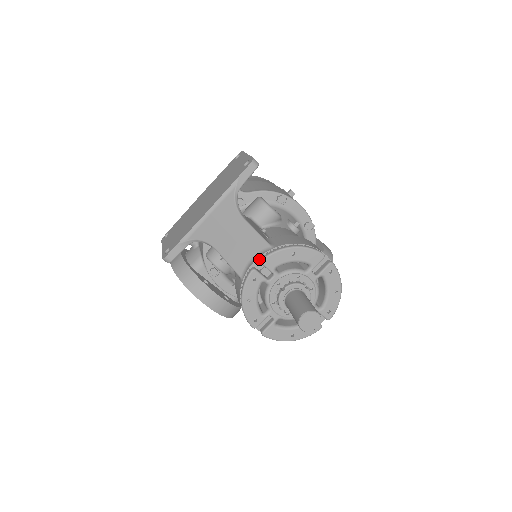
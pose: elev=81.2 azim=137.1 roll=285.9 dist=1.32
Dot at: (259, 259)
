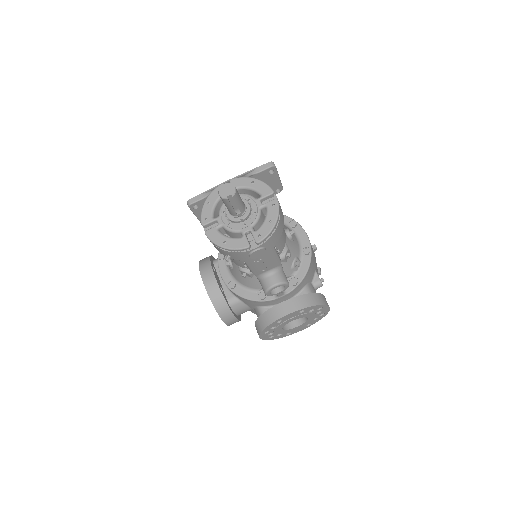
Dot at: occluded
